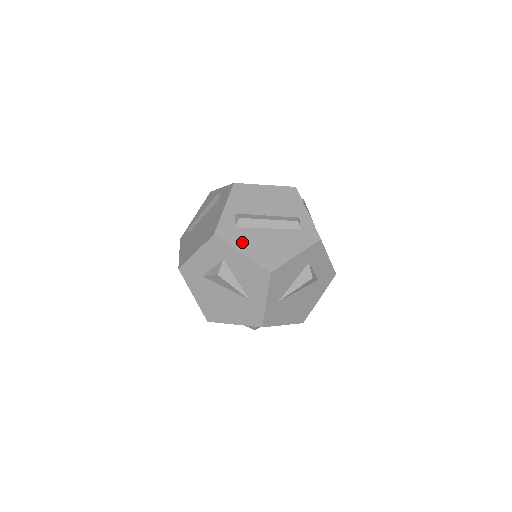
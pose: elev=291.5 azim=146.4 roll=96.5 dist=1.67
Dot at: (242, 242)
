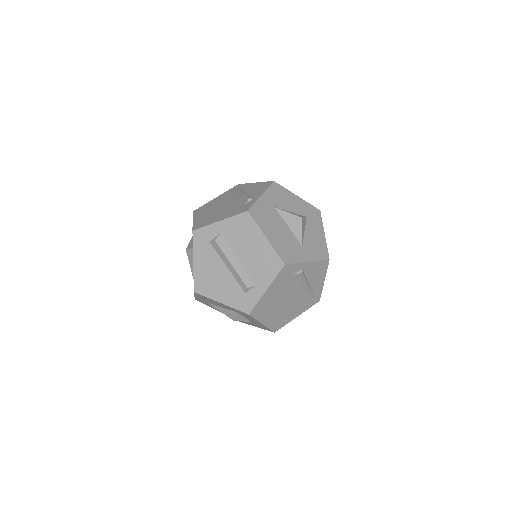
Dot at: (201, 255)
